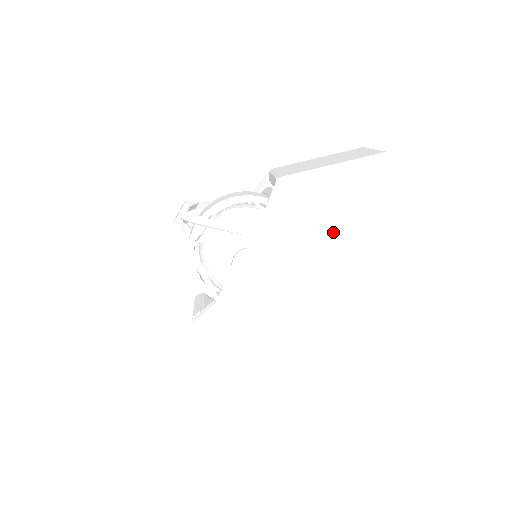
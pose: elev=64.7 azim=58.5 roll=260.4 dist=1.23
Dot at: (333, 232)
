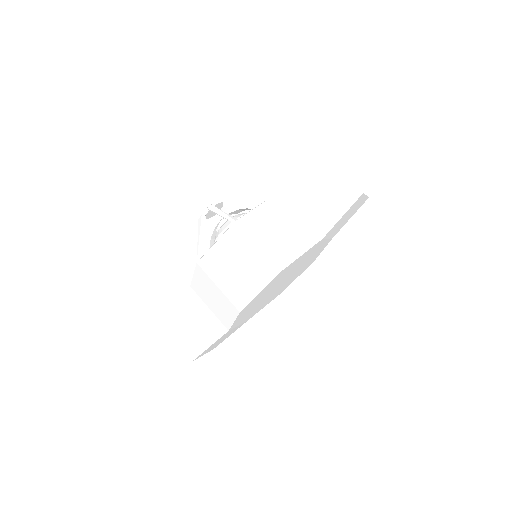
Dot at: (301, 242)
